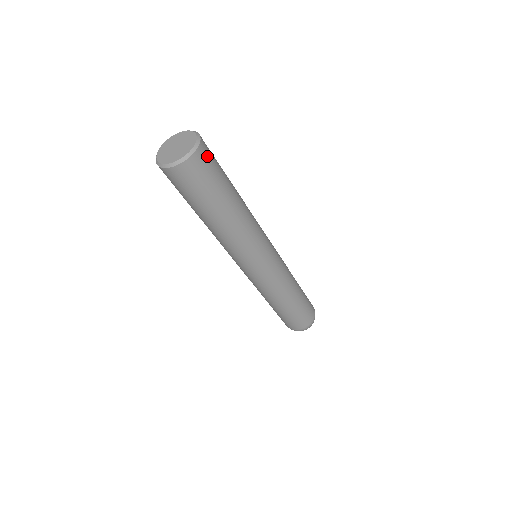
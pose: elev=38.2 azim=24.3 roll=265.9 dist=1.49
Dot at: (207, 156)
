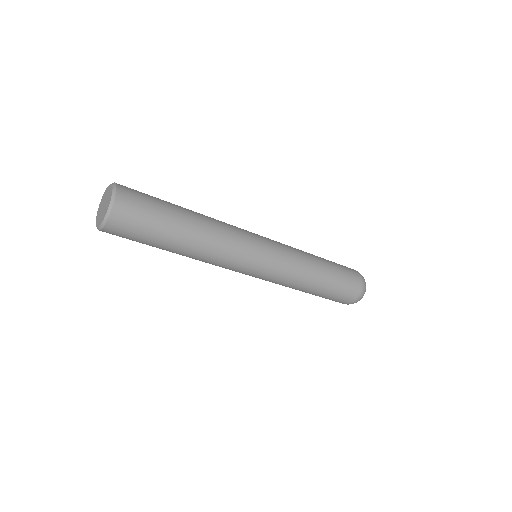
Dot at: (131, 196)
